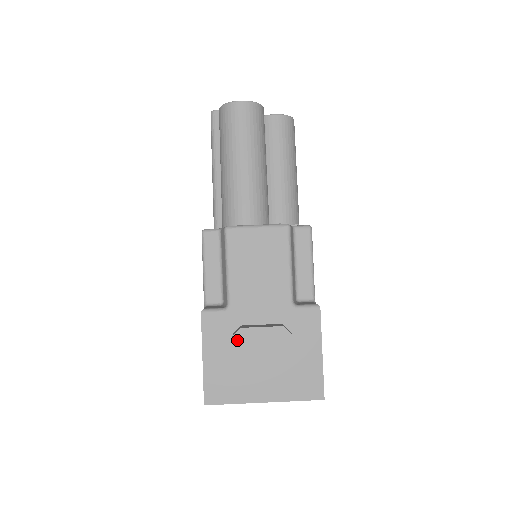
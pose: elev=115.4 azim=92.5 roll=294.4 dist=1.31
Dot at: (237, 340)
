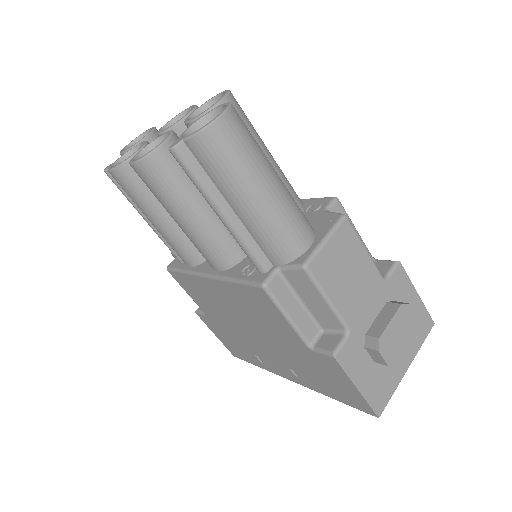
Dot at: (383, 350)
